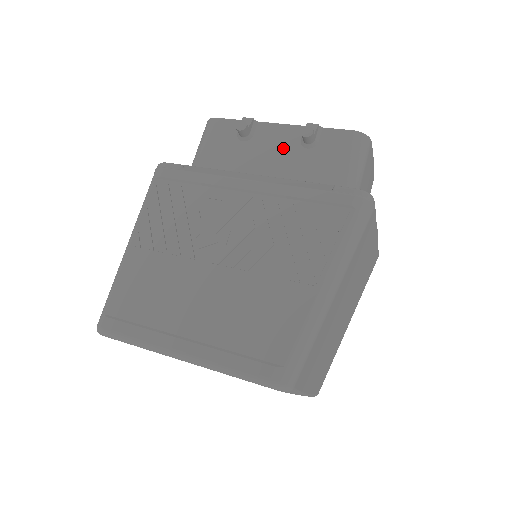
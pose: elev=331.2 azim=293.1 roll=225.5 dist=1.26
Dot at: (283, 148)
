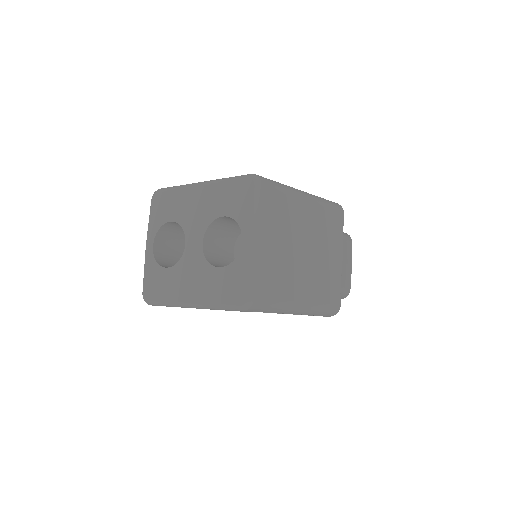
Dot at: occluded
